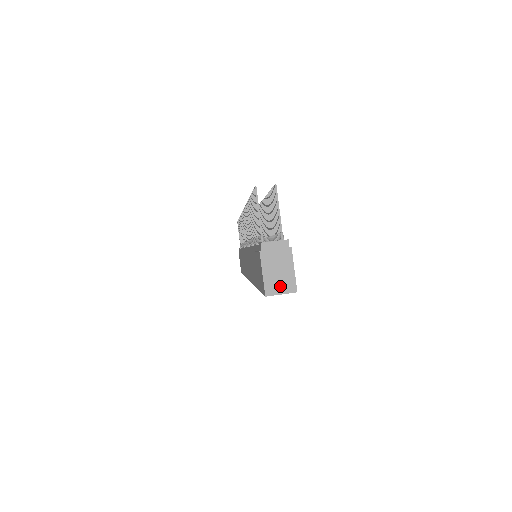
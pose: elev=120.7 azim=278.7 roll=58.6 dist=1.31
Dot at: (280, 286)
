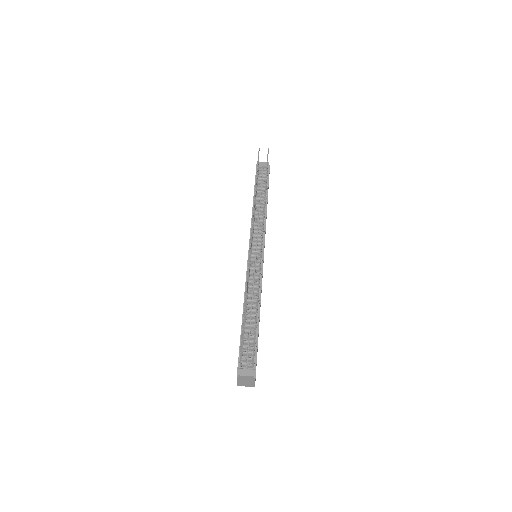
Dot at: (246, 385)
